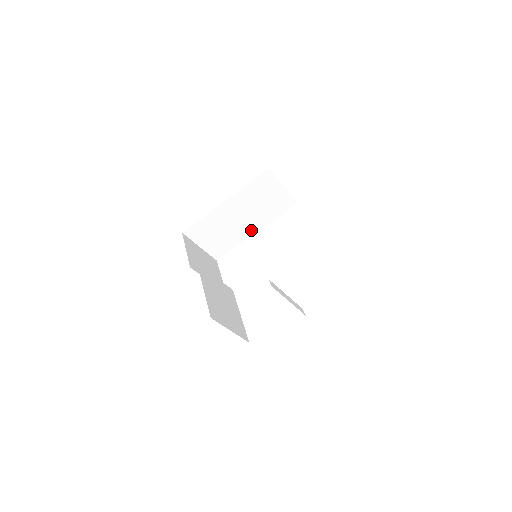
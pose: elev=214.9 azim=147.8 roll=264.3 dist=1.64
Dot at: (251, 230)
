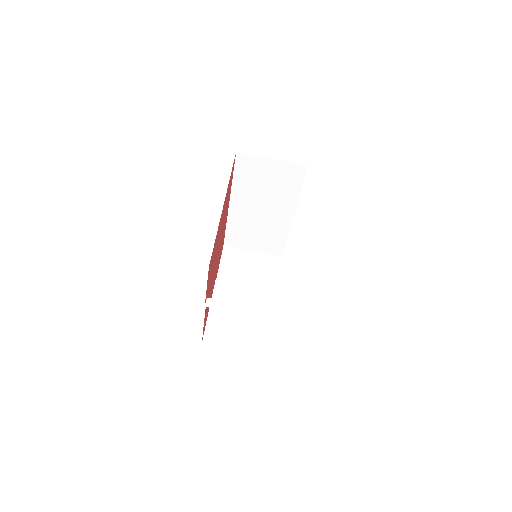
Dot at: (286, 215)
